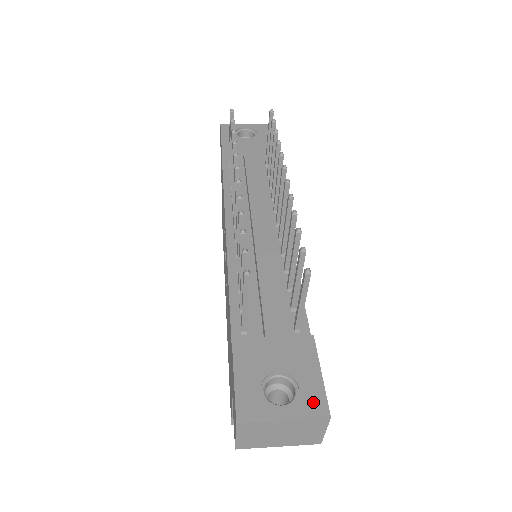
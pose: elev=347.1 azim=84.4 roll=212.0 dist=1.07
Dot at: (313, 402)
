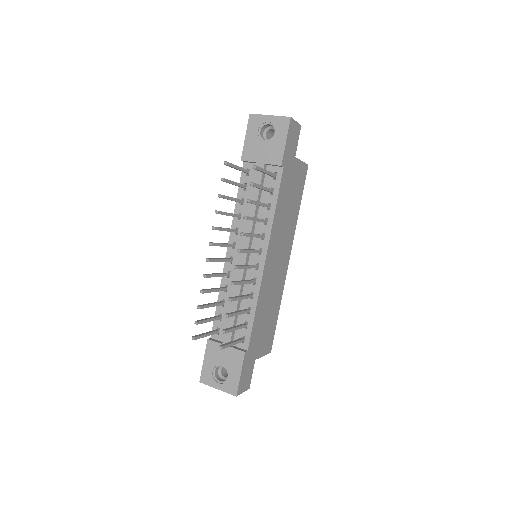
Dot at: (232, 387)
